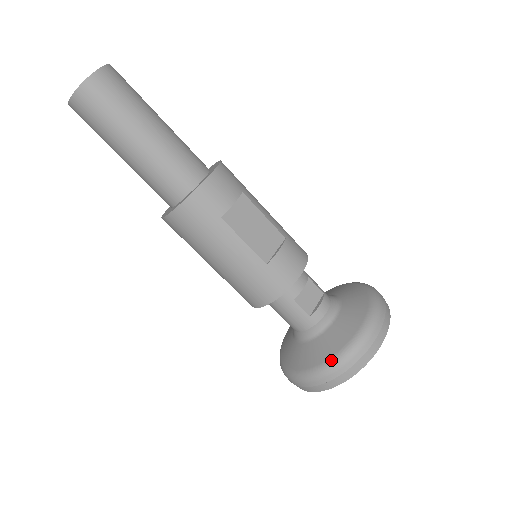
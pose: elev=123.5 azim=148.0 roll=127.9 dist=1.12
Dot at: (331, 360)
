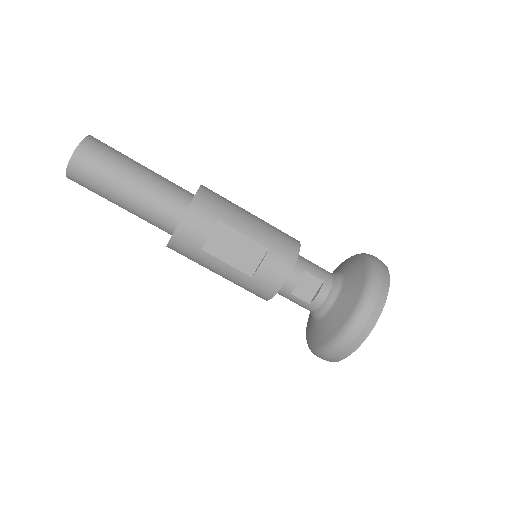
Dot at: (324, 346)
